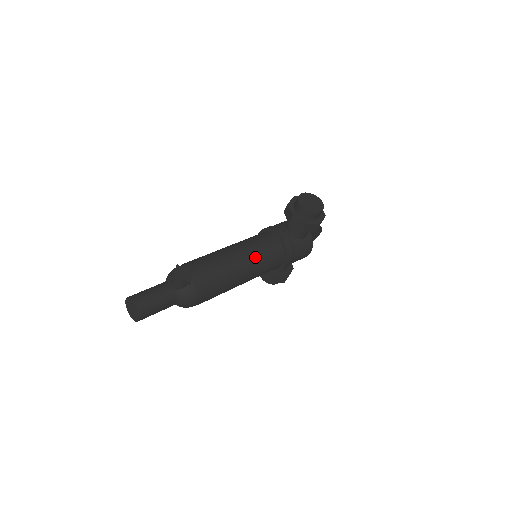
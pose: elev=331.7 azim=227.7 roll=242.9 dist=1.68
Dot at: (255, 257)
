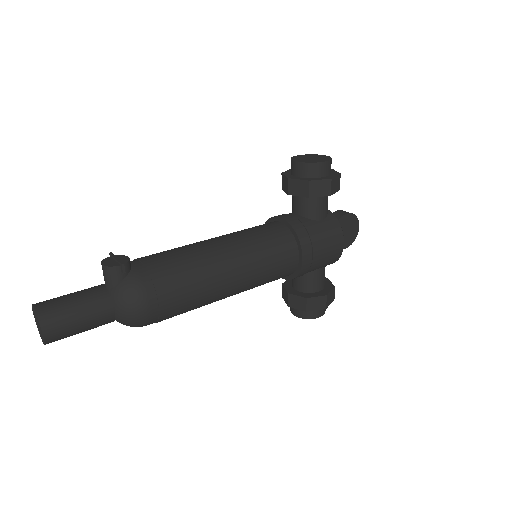
Dot at: (243, 242)
